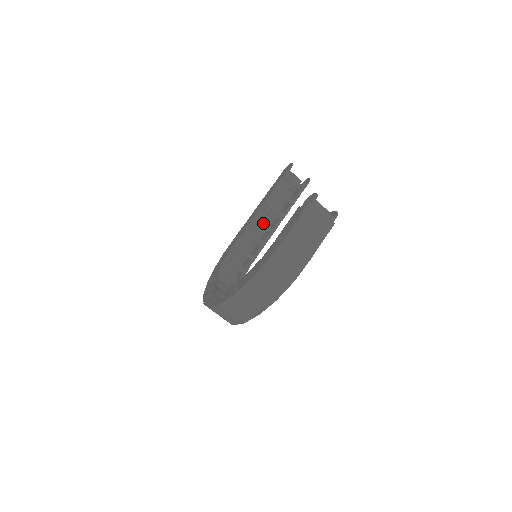
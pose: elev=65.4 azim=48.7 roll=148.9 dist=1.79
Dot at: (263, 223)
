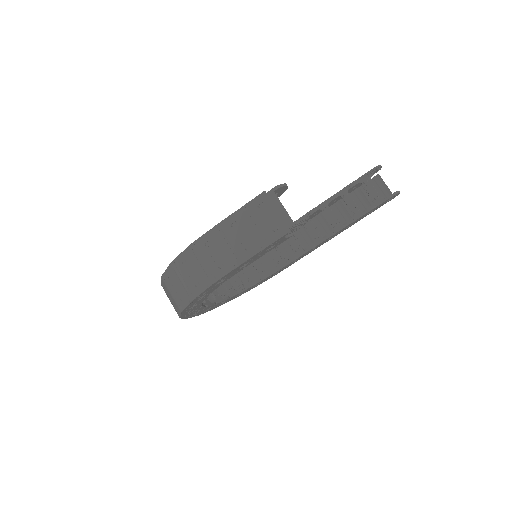
Dot at: (309, 228)
